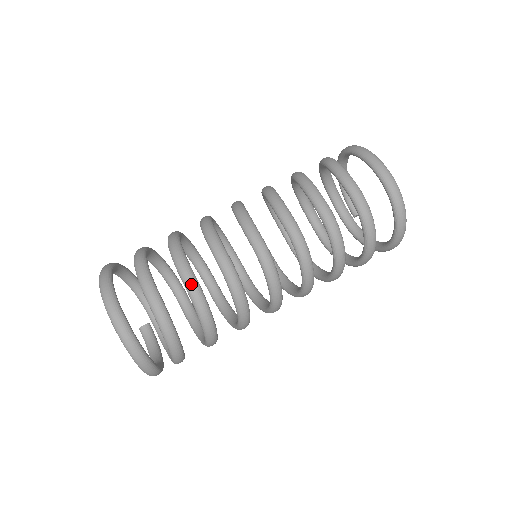
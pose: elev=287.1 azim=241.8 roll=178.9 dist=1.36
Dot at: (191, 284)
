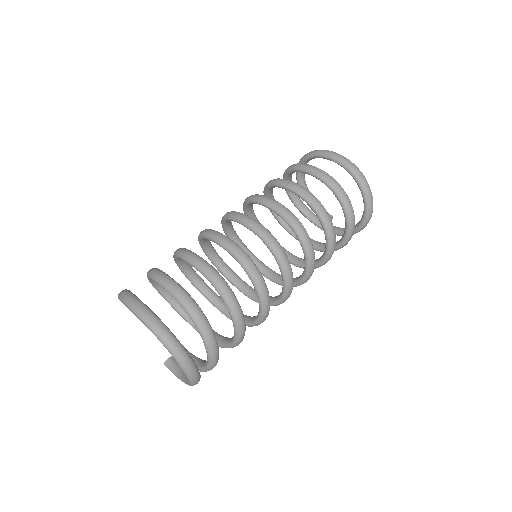
Dot at: (207, 269)
